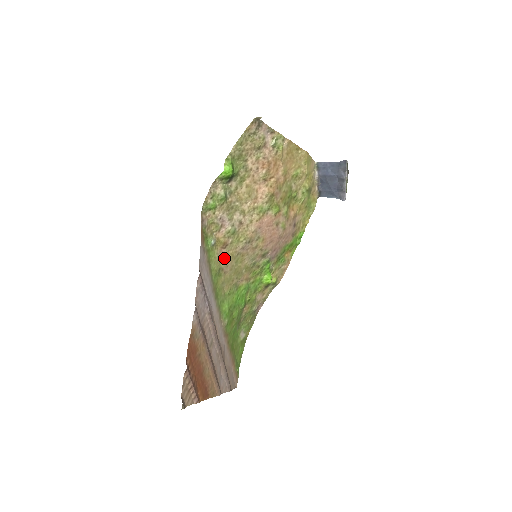
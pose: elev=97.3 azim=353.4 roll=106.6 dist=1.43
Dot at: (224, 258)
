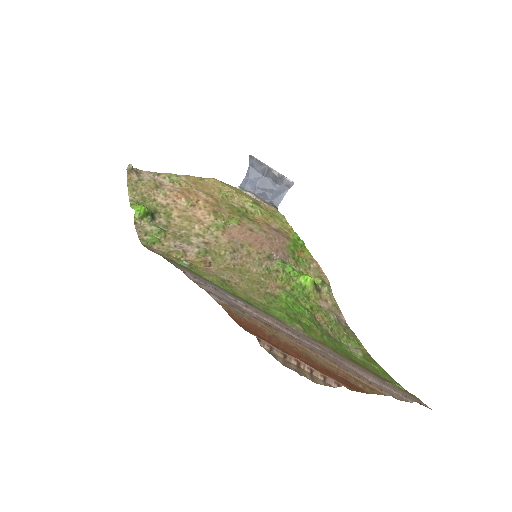
Dot at: (218, 272)
